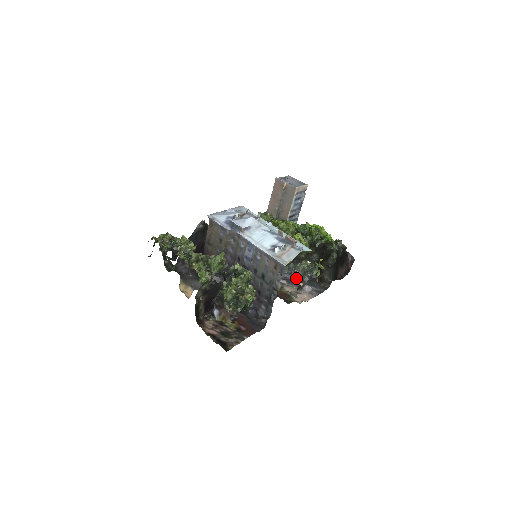
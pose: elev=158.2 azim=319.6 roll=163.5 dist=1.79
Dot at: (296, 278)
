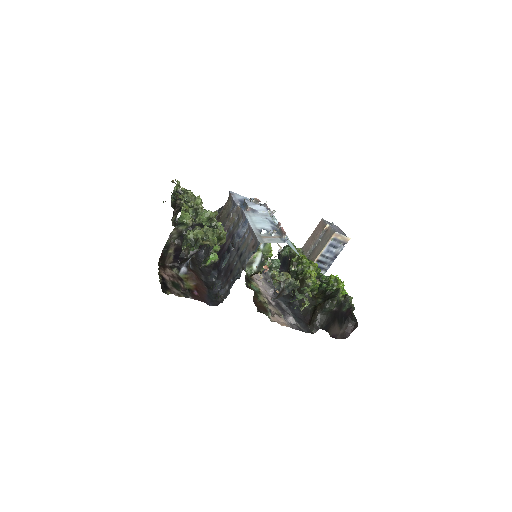
Dot at: (288, 308)
